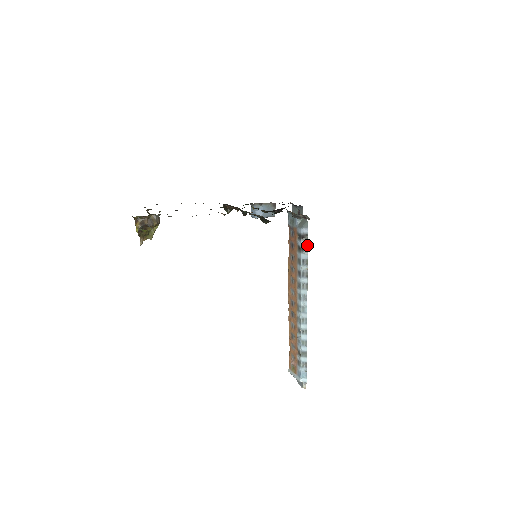
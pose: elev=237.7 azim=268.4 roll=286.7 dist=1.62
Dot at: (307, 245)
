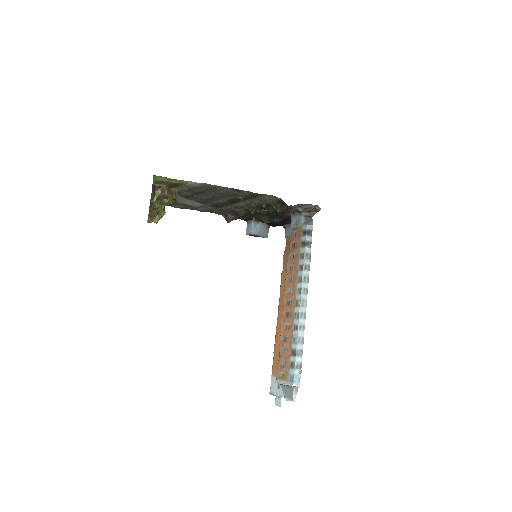
Dot at: (311, 240)
